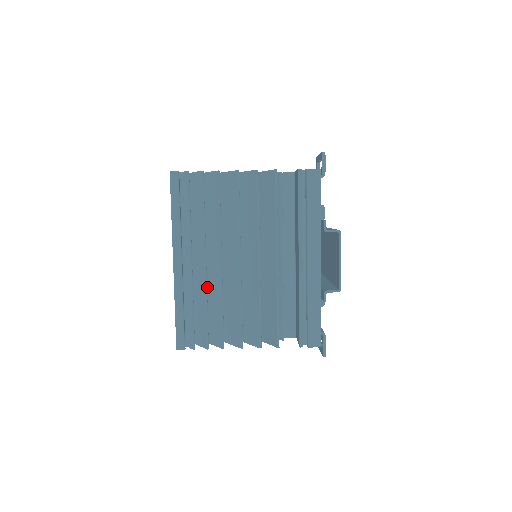
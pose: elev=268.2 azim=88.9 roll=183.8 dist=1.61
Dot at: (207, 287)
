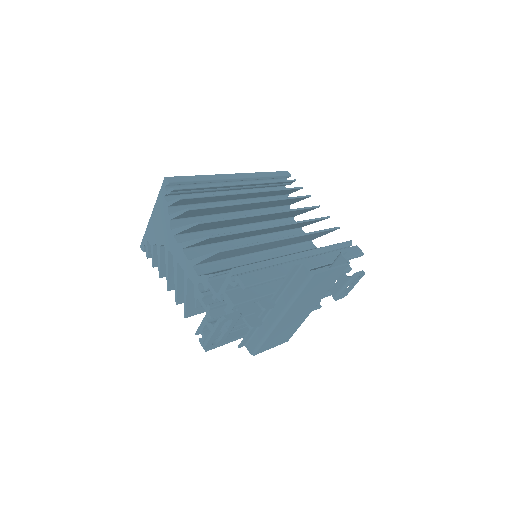
Dot at: occluded
